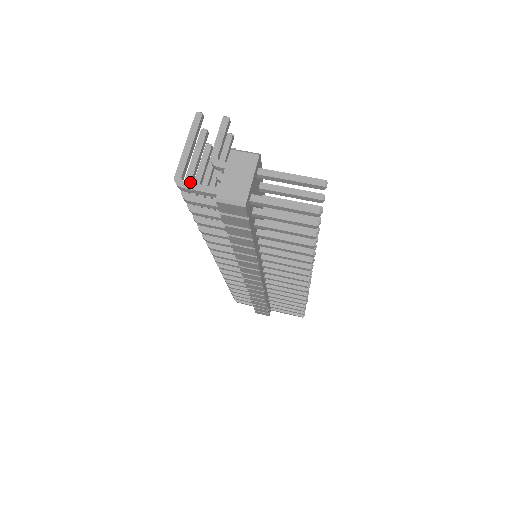
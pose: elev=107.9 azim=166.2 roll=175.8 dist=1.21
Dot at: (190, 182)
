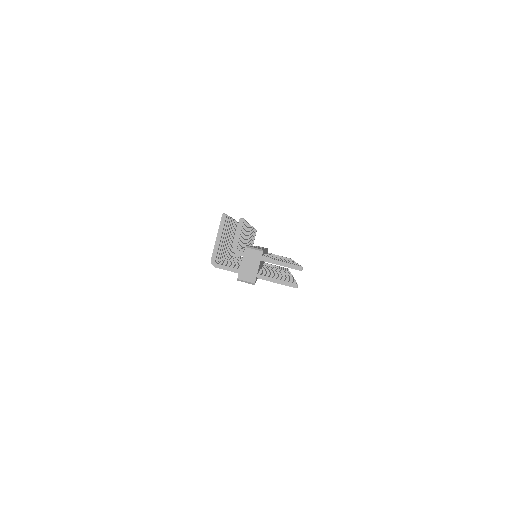
Dot at: (219, 254)
